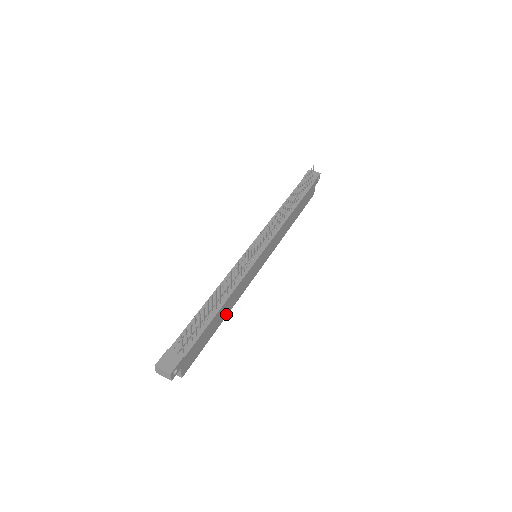
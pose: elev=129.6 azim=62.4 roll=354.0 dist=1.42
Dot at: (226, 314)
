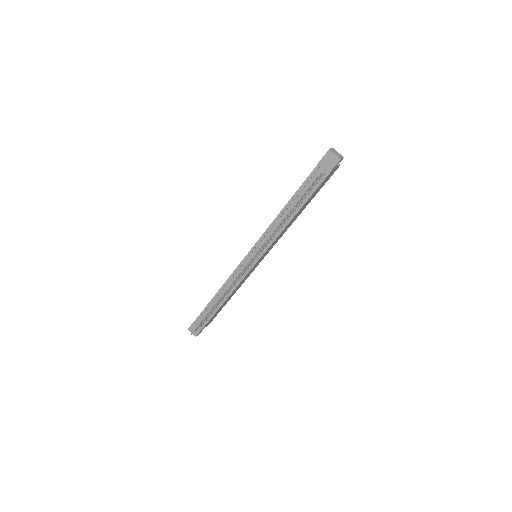
Dot at: (234, 293)
